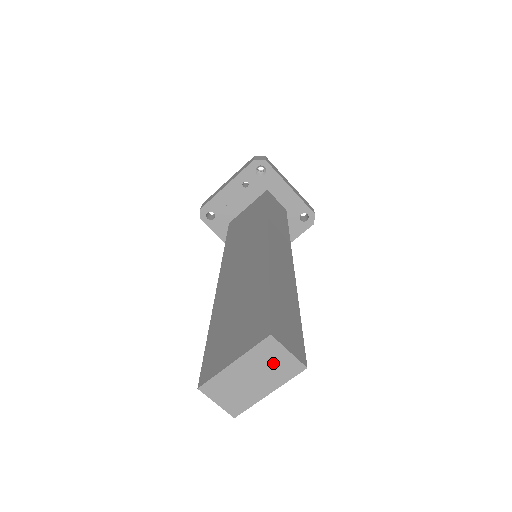
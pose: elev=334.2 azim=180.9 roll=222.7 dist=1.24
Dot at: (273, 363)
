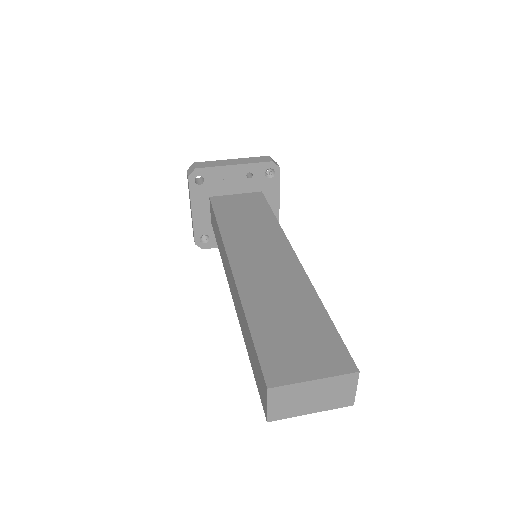
Dot at: (338, 392)
